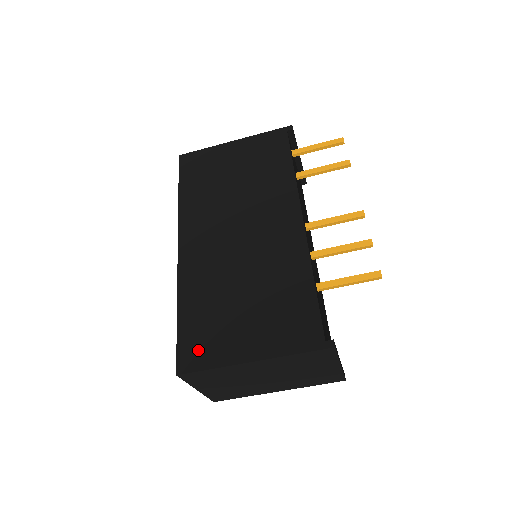
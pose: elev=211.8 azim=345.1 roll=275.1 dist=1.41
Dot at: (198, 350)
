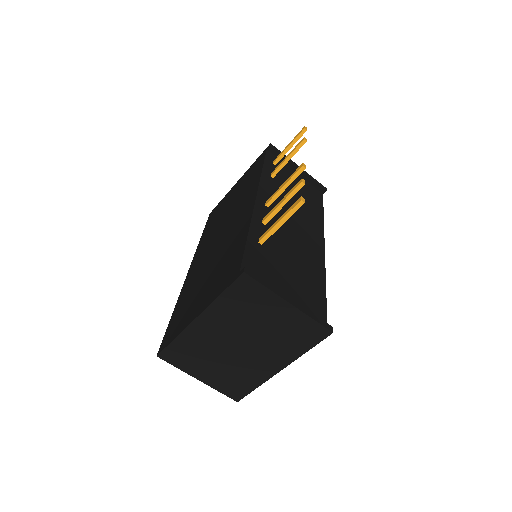
Dot at: (172, 331)
